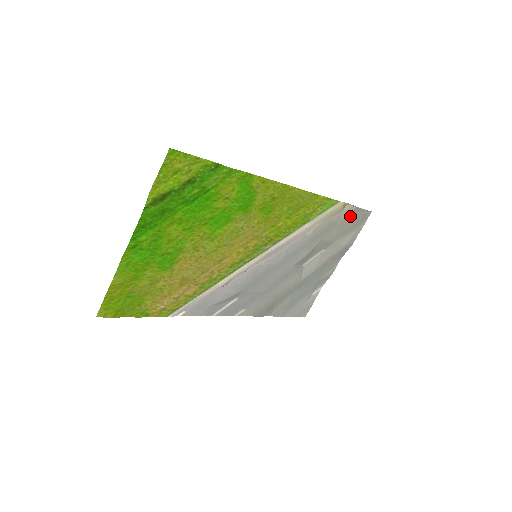
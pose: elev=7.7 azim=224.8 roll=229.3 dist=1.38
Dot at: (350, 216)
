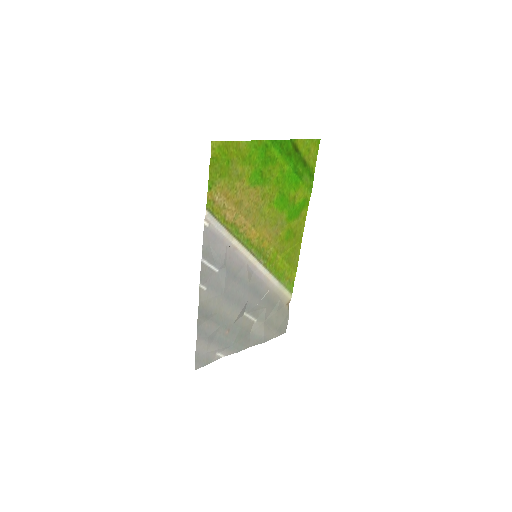
Dot at: (283, 316)
